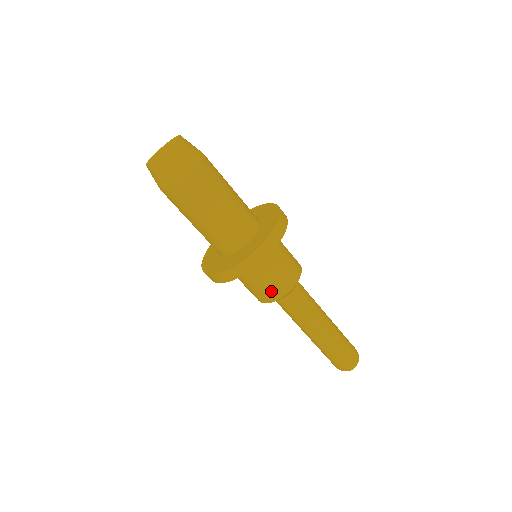
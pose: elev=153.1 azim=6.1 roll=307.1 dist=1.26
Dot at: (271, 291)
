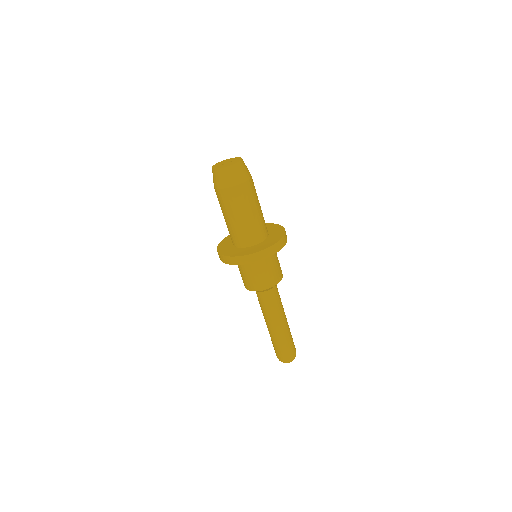
Dot at: (278, 273)
